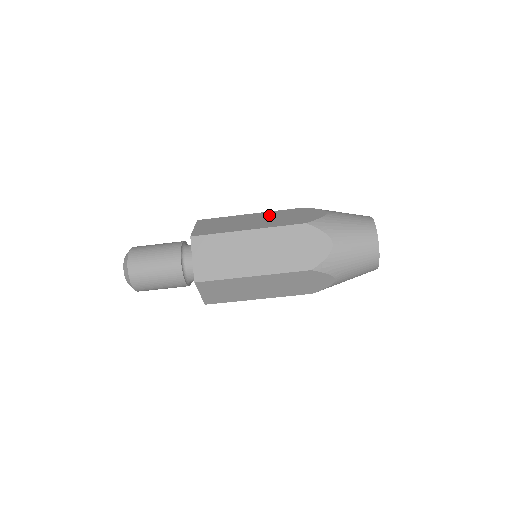
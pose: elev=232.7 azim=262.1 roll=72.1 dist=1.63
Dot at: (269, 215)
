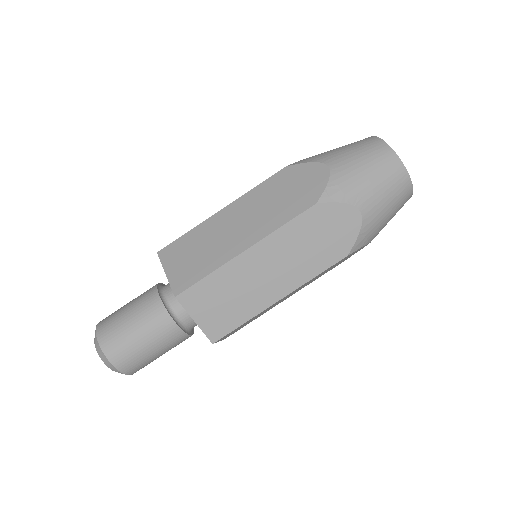
Dot at: occluded
